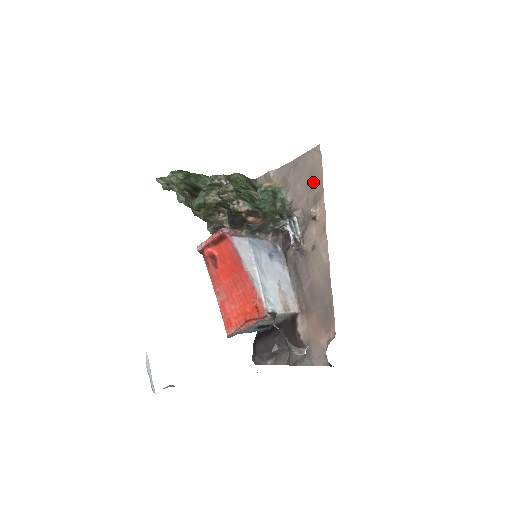
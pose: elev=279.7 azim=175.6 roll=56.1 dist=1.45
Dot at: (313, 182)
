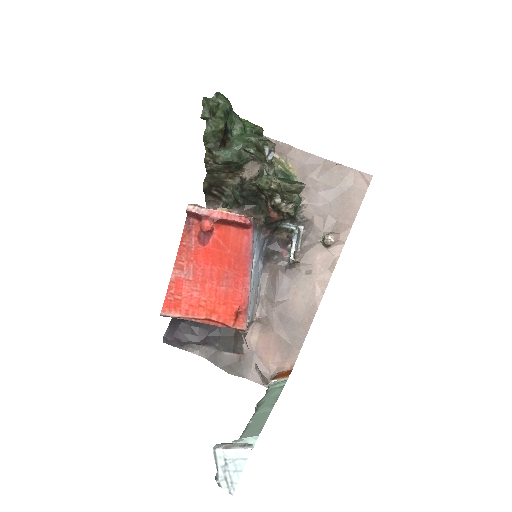
Dot at: (343, 207)
